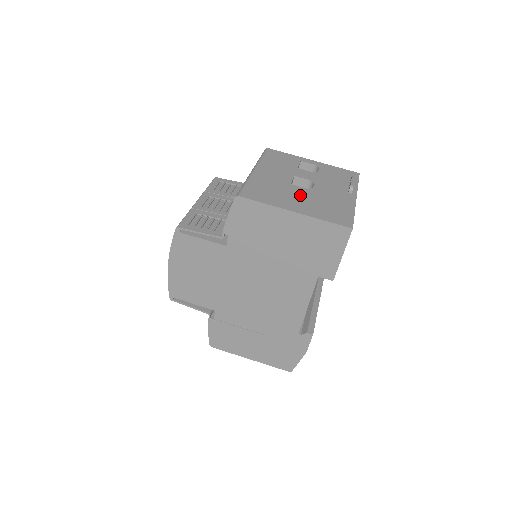
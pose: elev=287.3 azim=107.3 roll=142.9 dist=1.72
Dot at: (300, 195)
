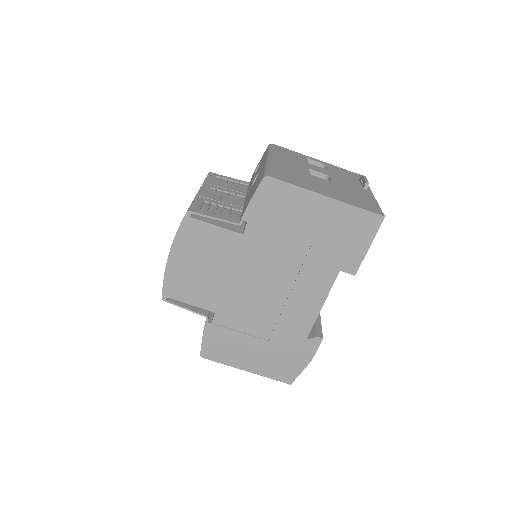
Dot at: (323, 184)
